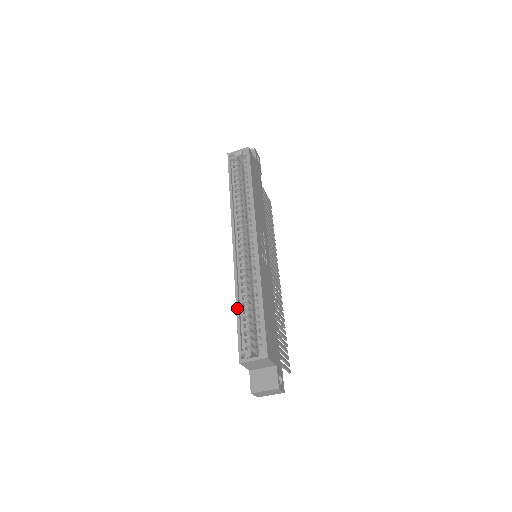
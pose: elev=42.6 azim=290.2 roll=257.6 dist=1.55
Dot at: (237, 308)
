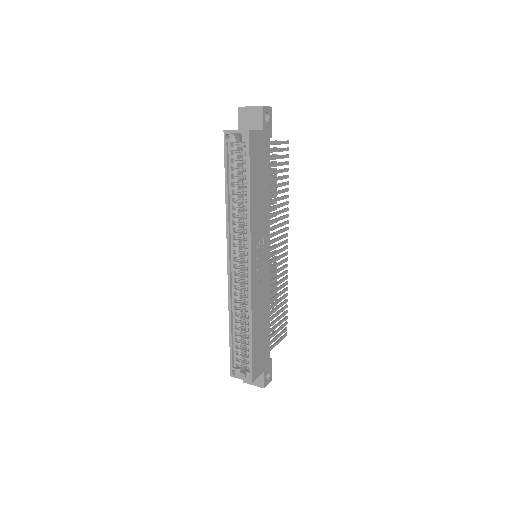
Dot at: (230, 331)
